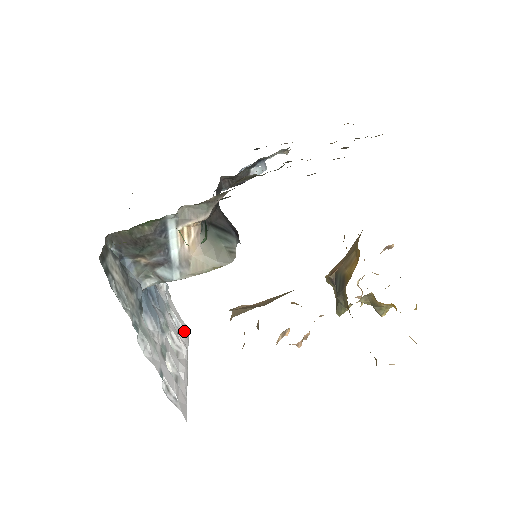
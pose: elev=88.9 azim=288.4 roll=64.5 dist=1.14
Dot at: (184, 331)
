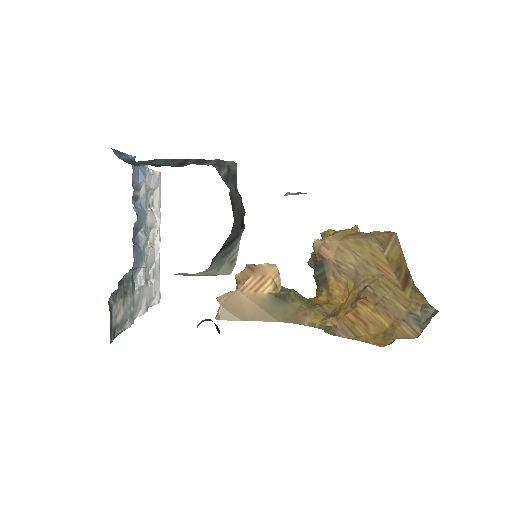
Dot at: (158, 188)
